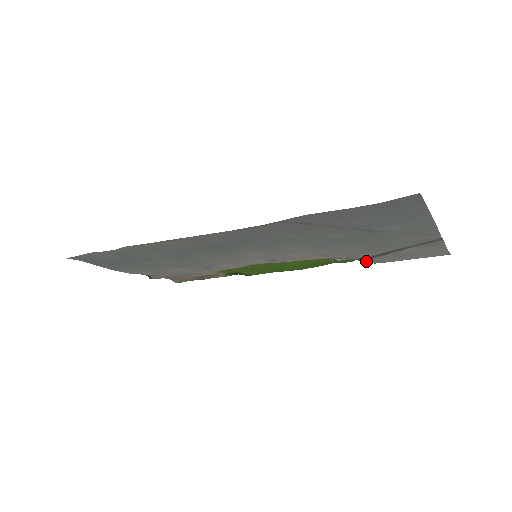
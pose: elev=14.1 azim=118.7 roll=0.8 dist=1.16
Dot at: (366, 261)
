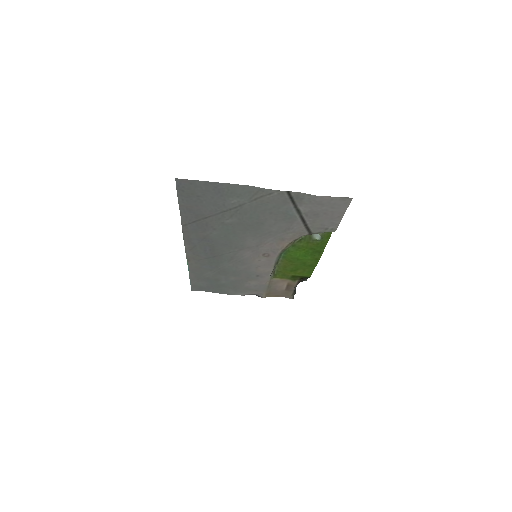
Dot at: (321, 232)
